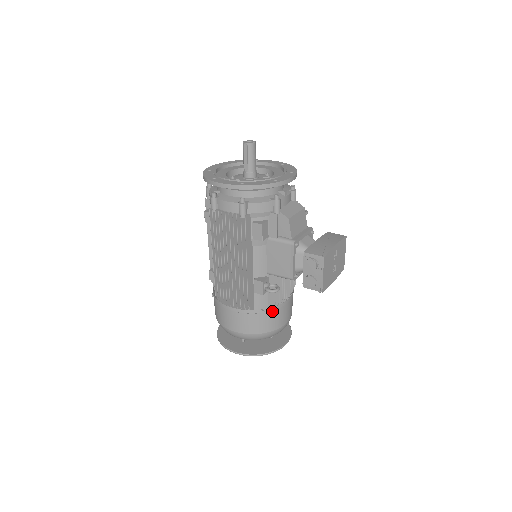
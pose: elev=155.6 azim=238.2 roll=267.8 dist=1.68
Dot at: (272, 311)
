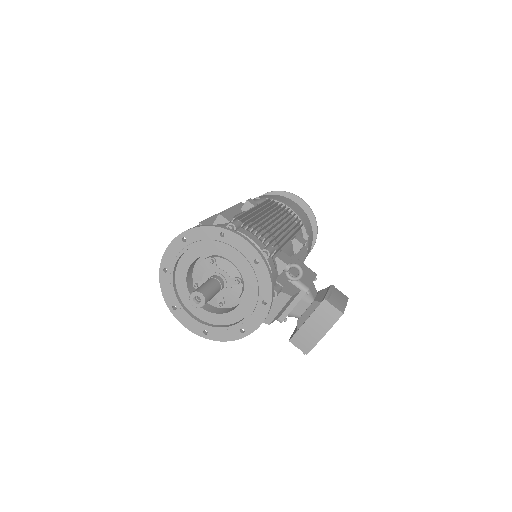
Dot at: occluded
